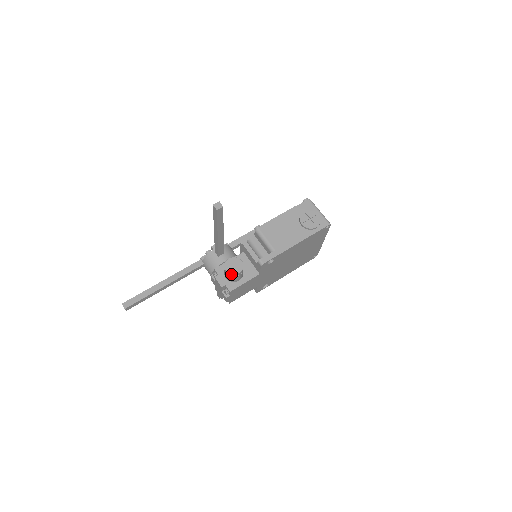
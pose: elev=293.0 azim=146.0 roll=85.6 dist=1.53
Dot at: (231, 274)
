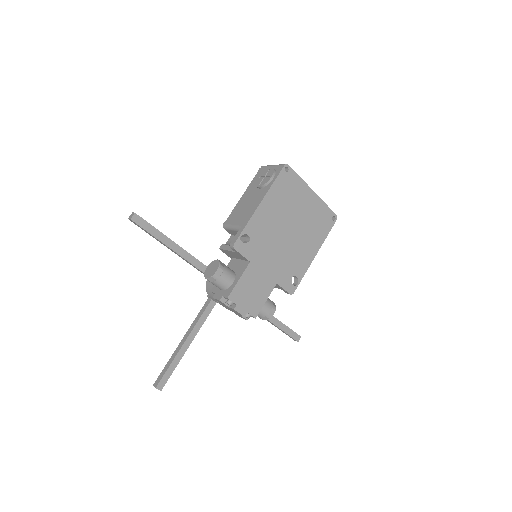
Dot at: (211, 278)
